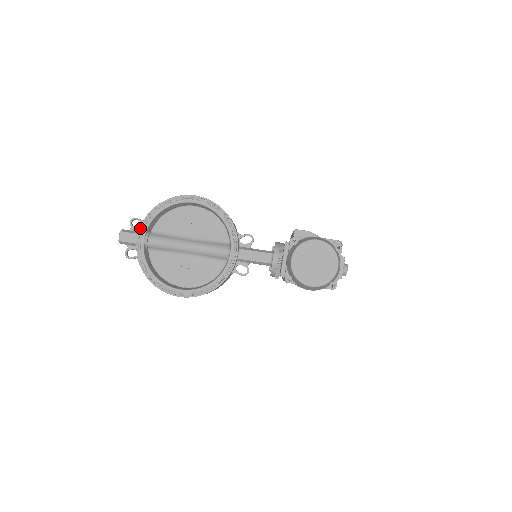
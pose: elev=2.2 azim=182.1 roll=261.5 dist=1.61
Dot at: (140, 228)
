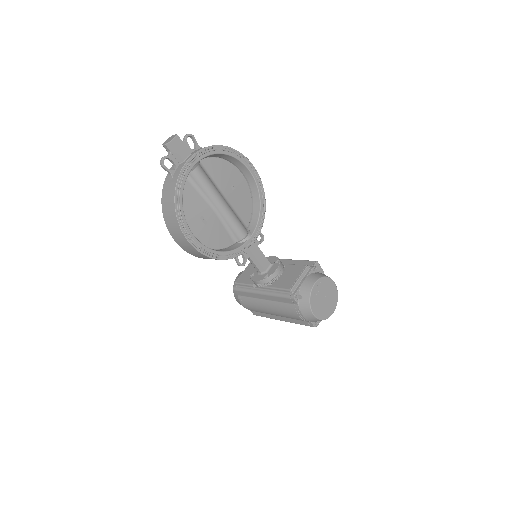
Dot at: (199, 151)
